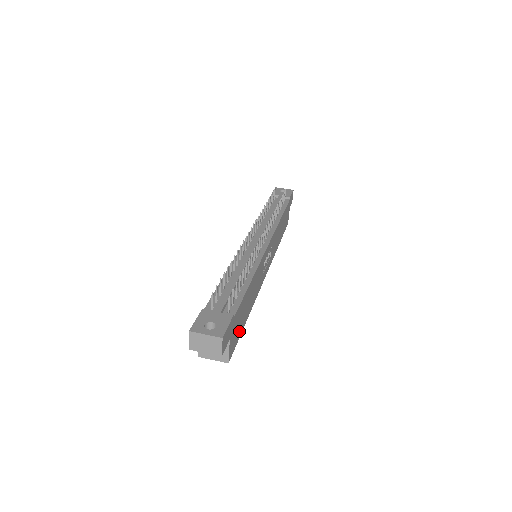
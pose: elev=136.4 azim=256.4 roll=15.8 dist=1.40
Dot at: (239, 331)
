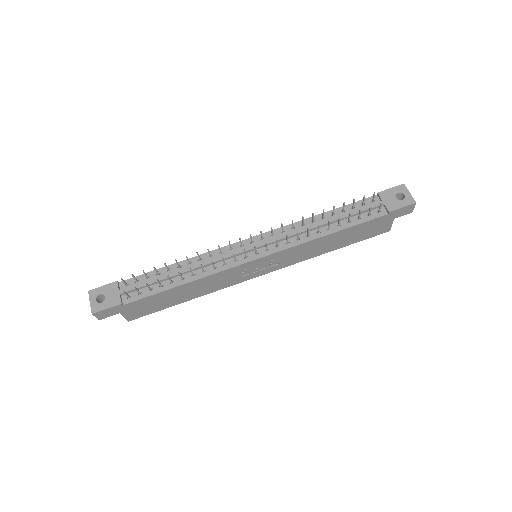
Dot at: (156, 308)
